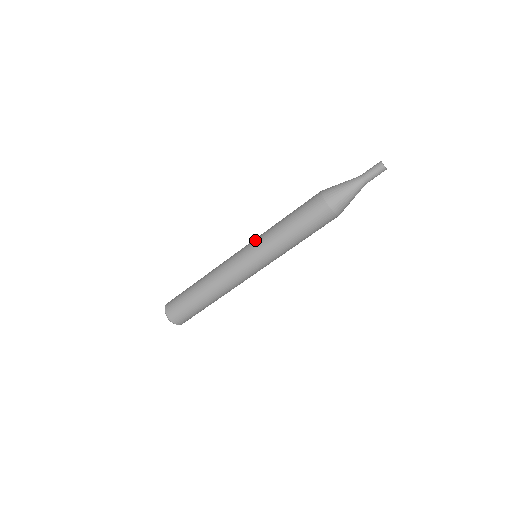
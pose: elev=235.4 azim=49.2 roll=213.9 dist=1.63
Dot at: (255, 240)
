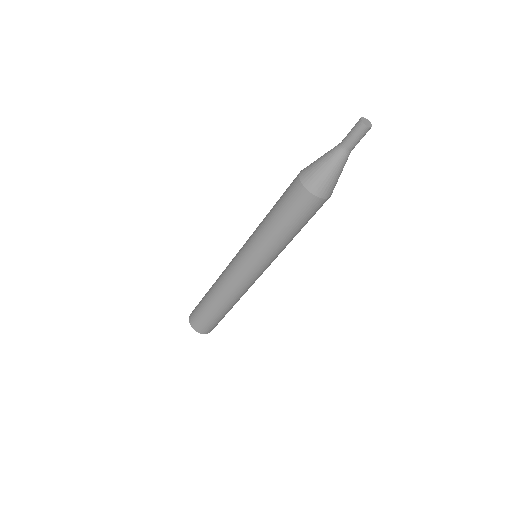
Dot at: (251, 253)
